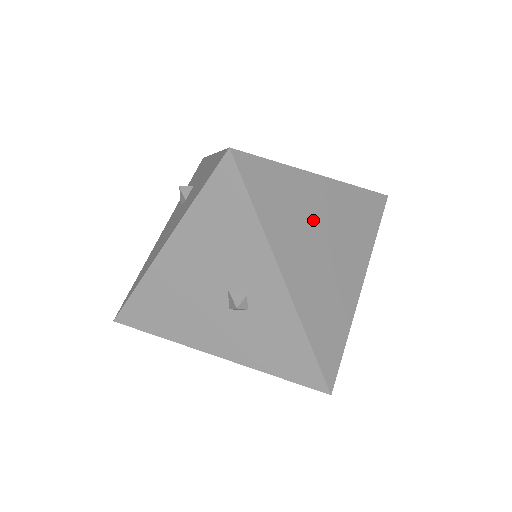
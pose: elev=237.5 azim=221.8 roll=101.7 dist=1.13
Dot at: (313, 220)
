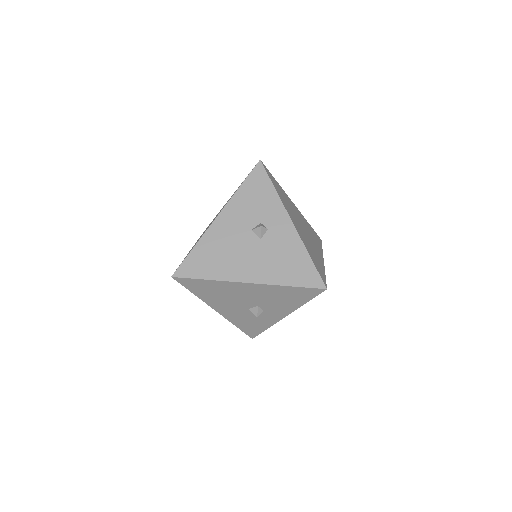
Dot at: occluded
